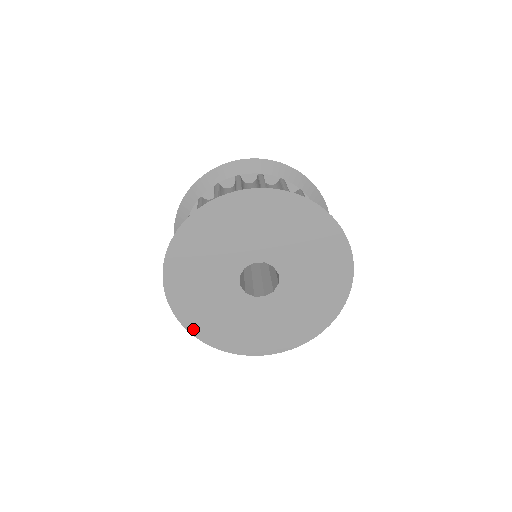
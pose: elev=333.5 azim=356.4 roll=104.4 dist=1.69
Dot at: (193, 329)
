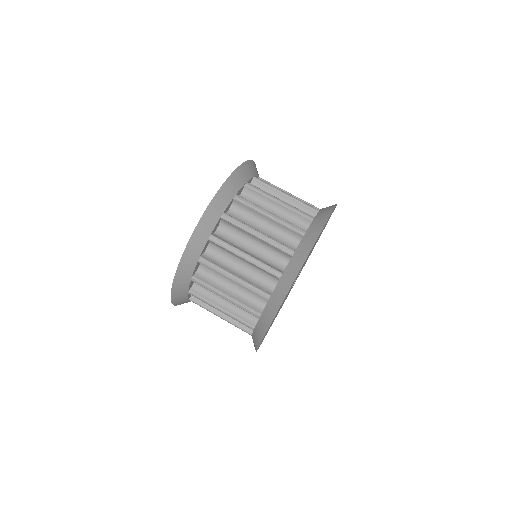
Dot at: occluded
